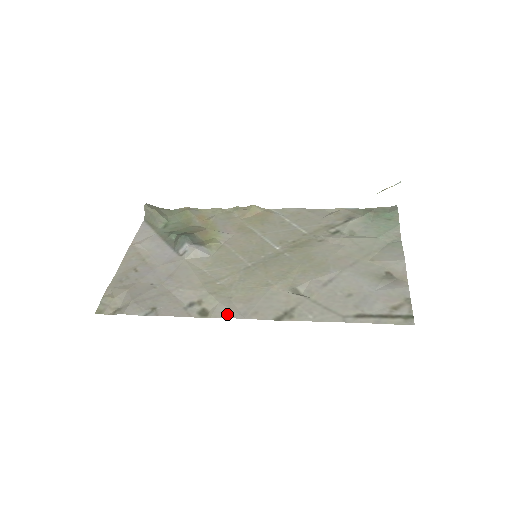
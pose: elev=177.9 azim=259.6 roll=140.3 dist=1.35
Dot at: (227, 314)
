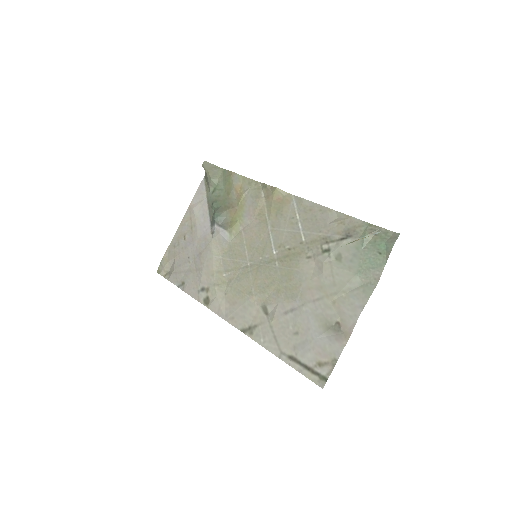
Dot at: (217, 310)
